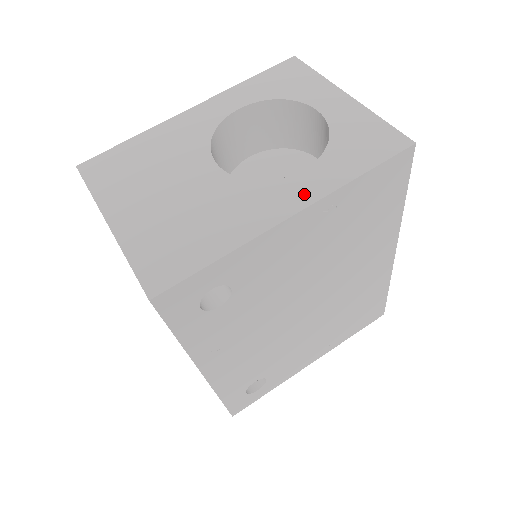
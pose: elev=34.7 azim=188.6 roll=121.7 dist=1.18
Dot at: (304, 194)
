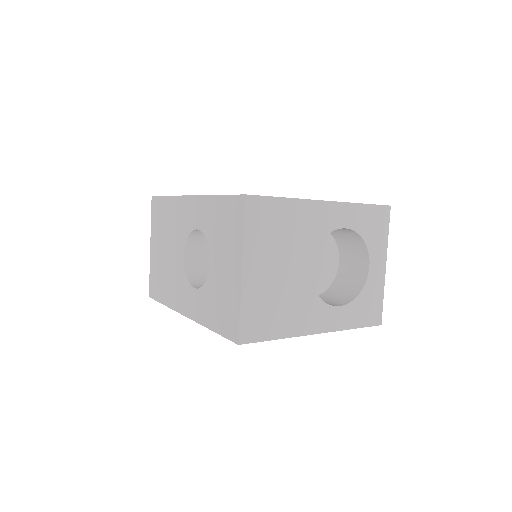
Dot at: (330, 323)
